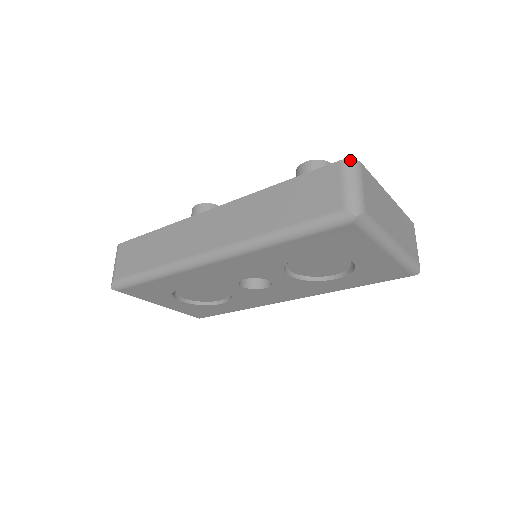
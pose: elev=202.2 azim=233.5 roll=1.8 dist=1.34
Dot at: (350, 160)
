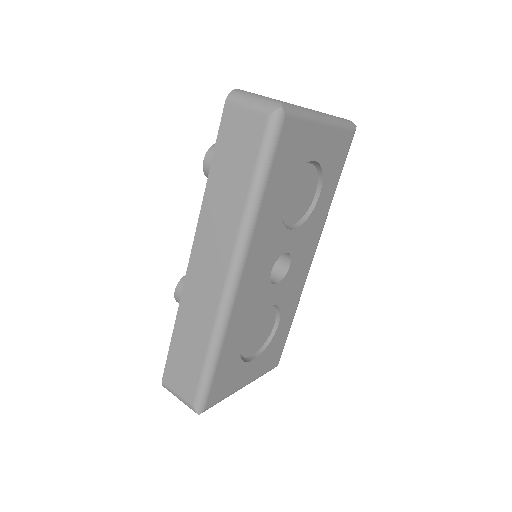
Dot at: (230, 94)
